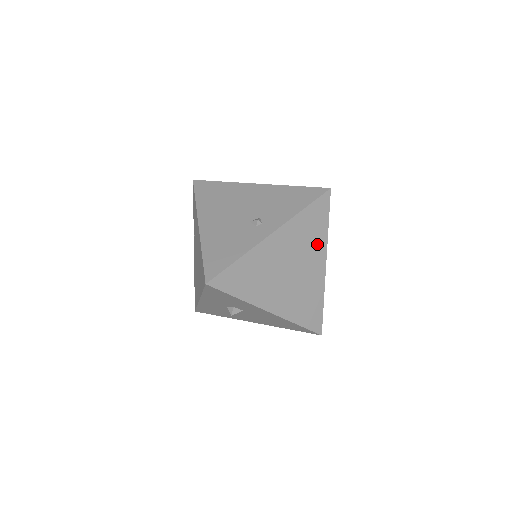
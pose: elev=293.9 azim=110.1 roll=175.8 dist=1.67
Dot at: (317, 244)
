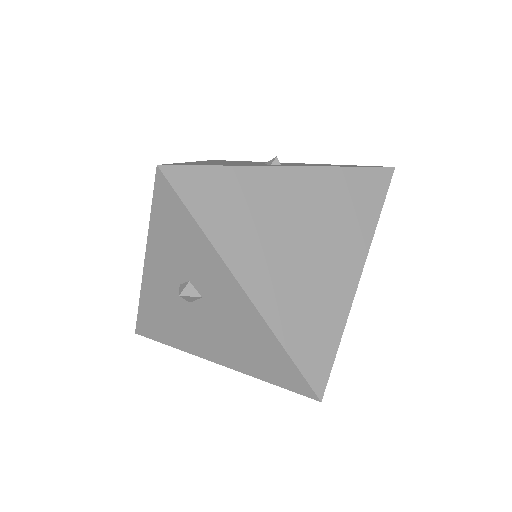
Dot at: (355, 232)
